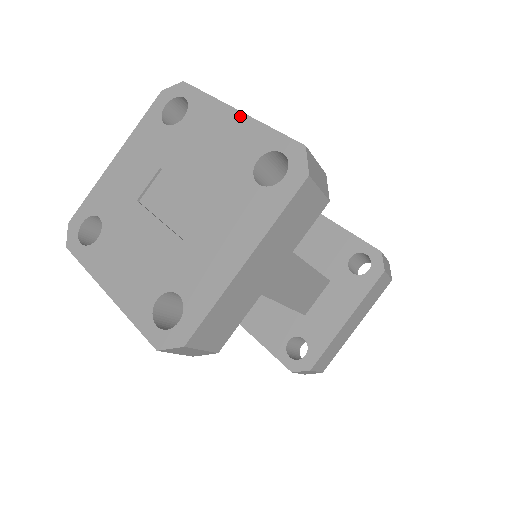
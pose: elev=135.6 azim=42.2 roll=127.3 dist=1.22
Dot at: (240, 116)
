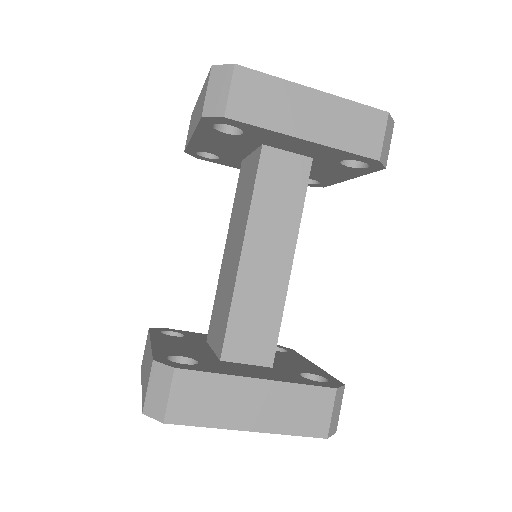
Dot at: occluded
